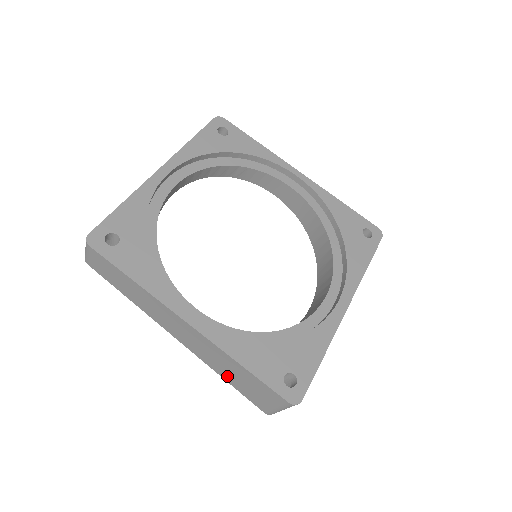
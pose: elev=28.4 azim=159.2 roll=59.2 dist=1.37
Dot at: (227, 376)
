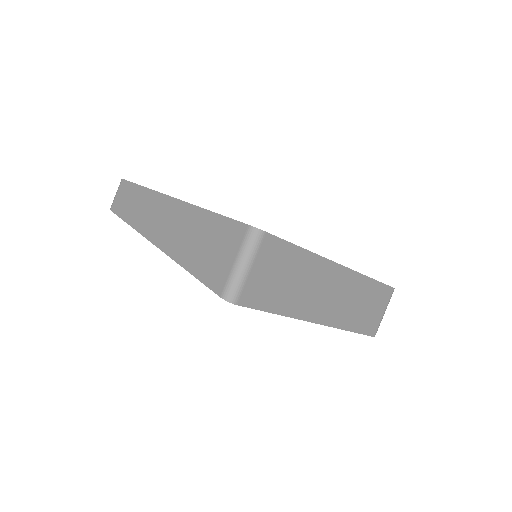
Dot at: (190, 257)
